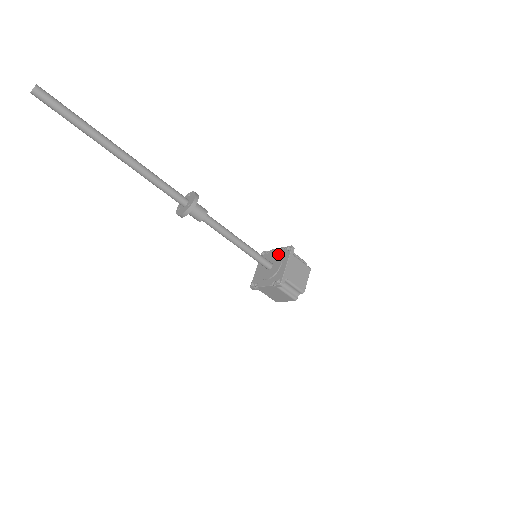
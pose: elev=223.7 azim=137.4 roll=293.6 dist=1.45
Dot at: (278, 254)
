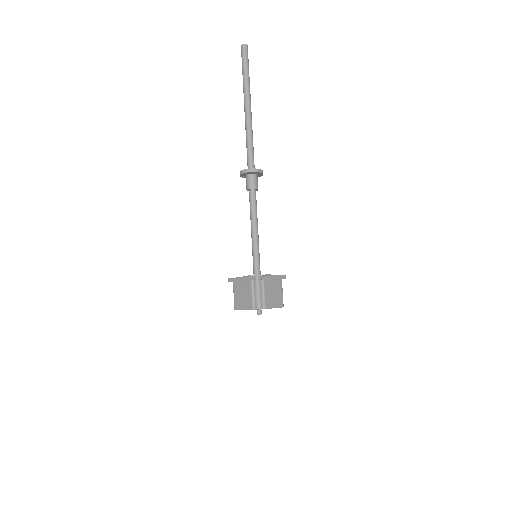
Dot at: occluded
